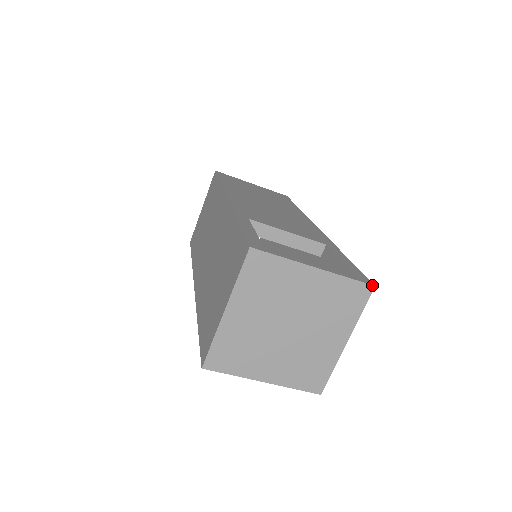
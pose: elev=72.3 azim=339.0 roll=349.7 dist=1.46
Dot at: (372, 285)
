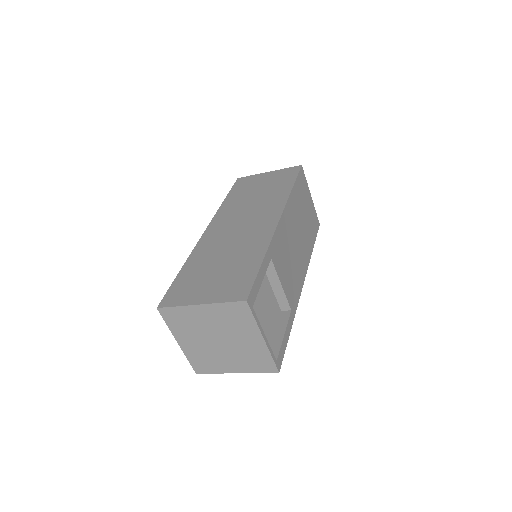
Dot at: (279, 371)
